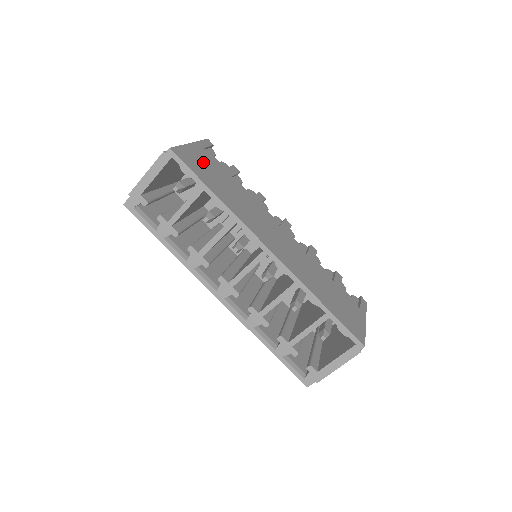
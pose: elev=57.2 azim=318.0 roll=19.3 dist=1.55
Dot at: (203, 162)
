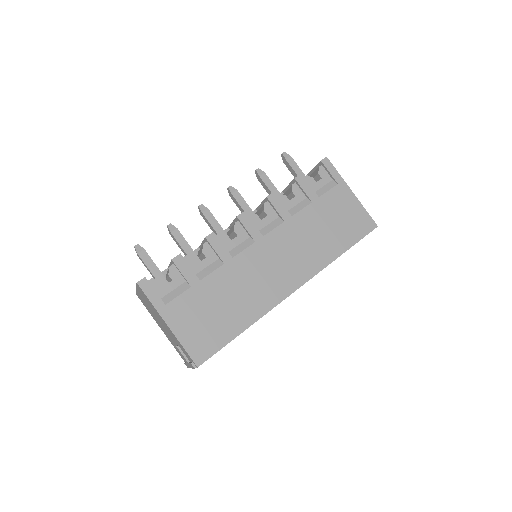
Dot at: (196, 321)
